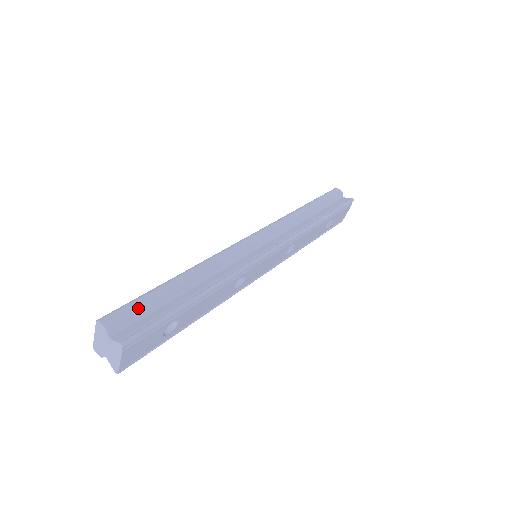
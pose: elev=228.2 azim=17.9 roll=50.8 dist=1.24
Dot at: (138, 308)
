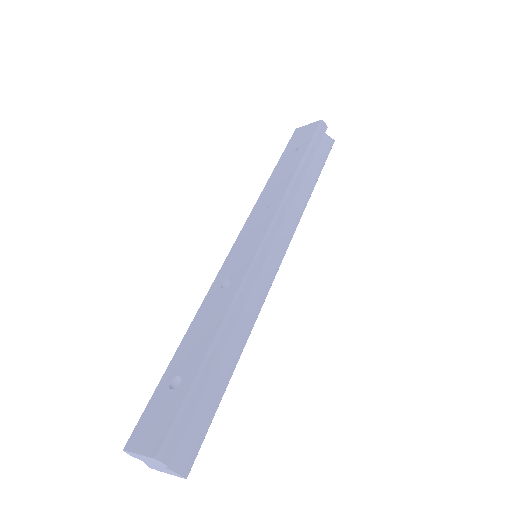
Dot at: (189, 419)
